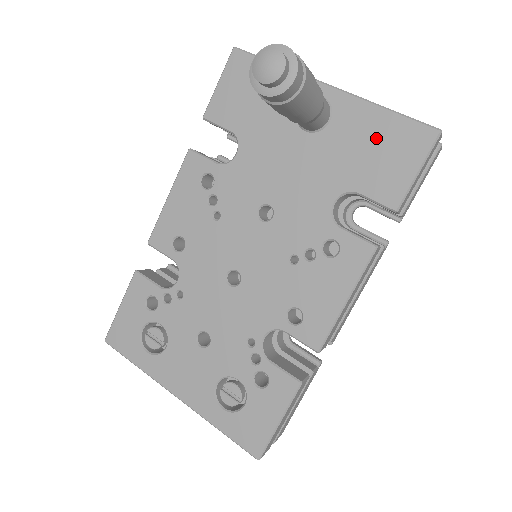
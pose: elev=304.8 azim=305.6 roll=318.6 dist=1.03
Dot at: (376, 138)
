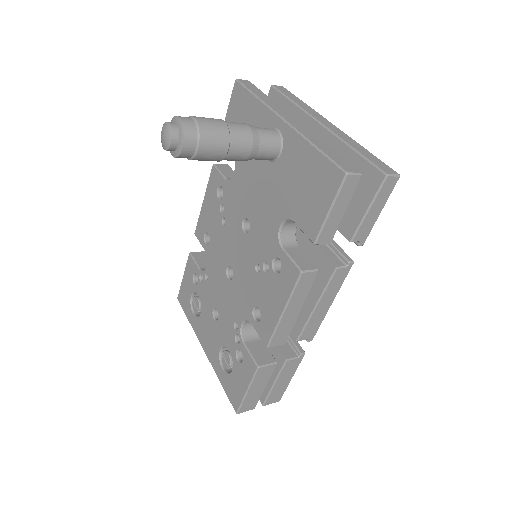
Dot at: (306, 173)
